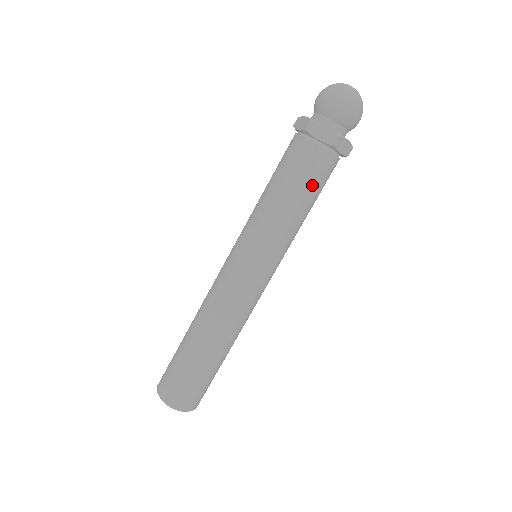
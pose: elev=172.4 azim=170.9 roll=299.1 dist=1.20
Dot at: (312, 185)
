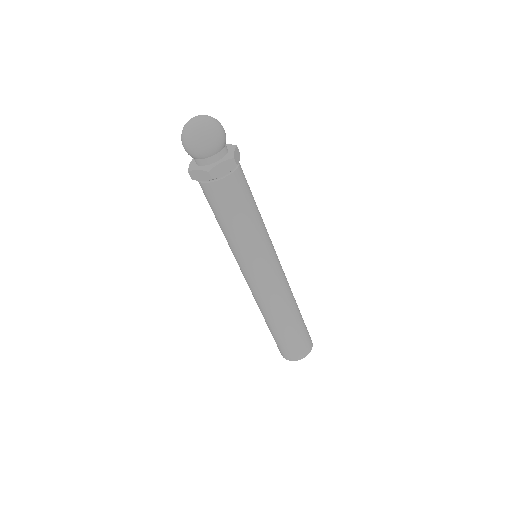
Dot at: (230, 207)
